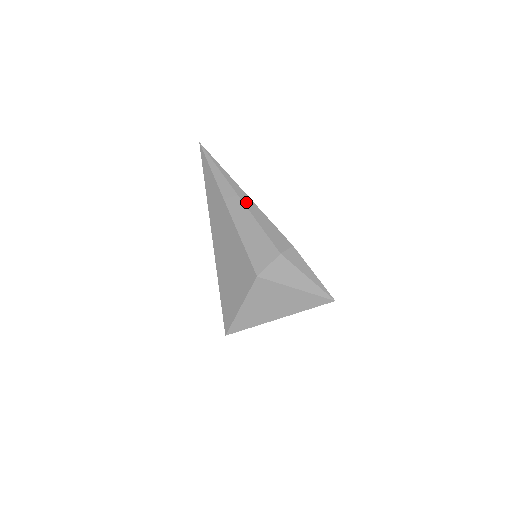
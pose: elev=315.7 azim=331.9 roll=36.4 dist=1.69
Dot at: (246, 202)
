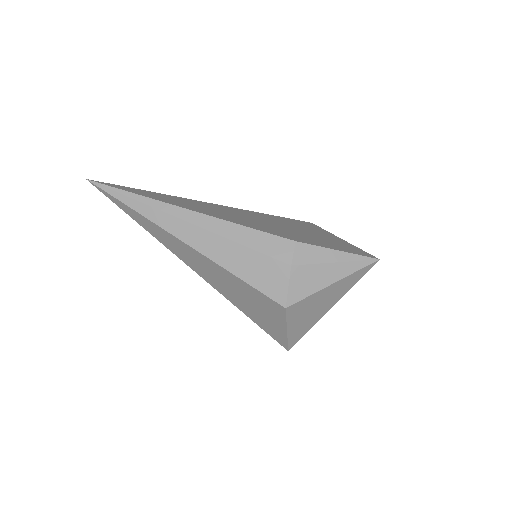
Dot at: (204, 224)
